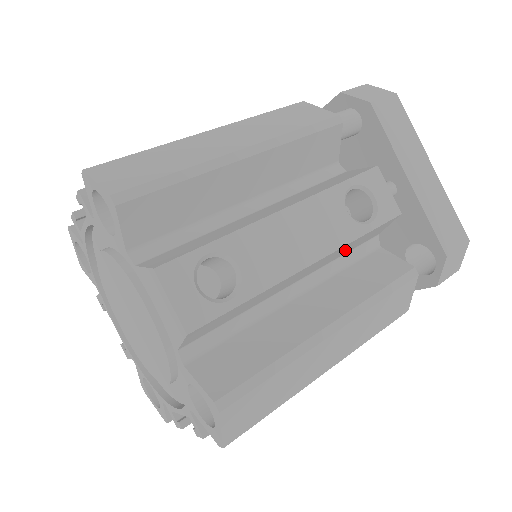
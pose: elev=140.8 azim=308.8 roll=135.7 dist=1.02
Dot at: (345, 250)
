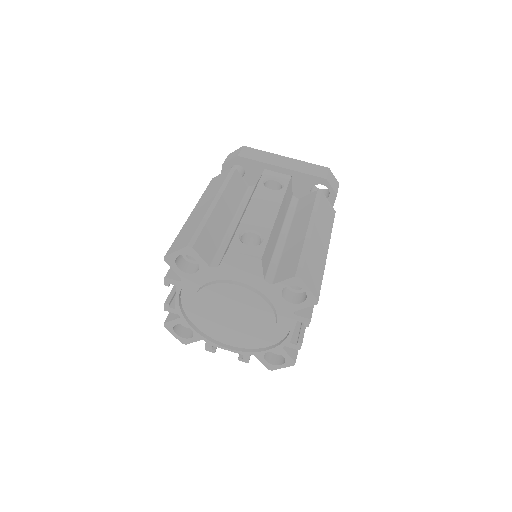
Dot at: (286, 205)
